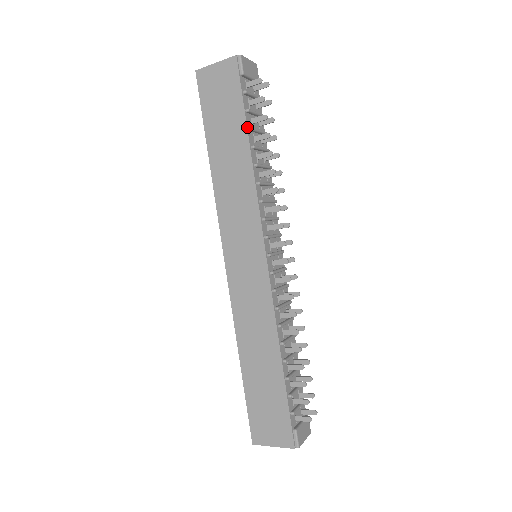
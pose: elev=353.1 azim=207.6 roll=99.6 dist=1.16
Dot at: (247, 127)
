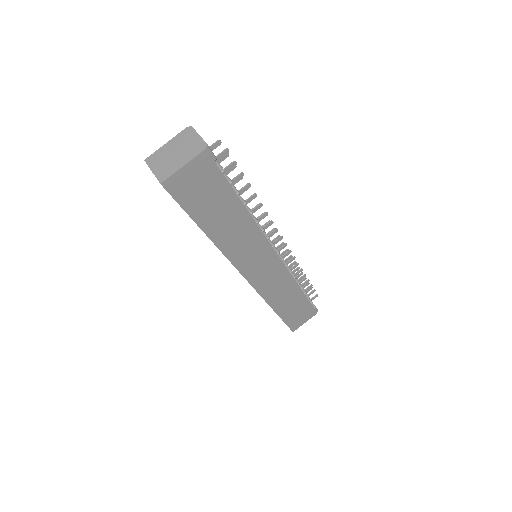
Dot at: (237, 195)
